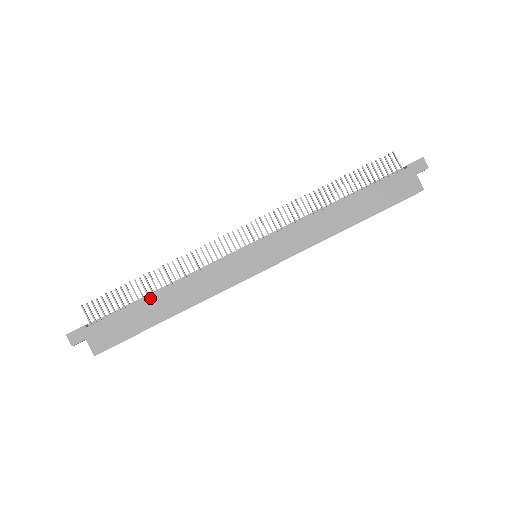
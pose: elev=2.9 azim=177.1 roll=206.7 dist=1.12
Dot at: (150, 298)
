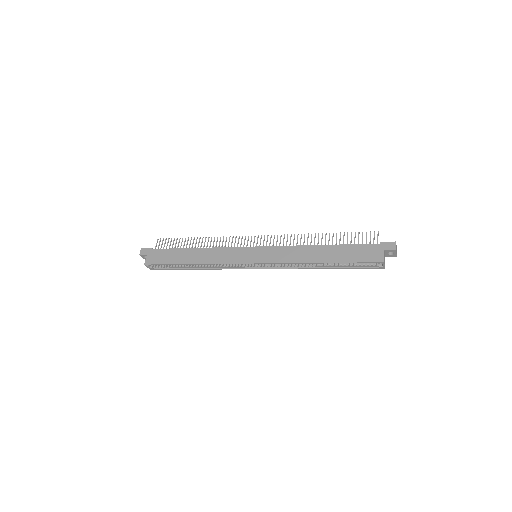
Dot at: (188, 249)
